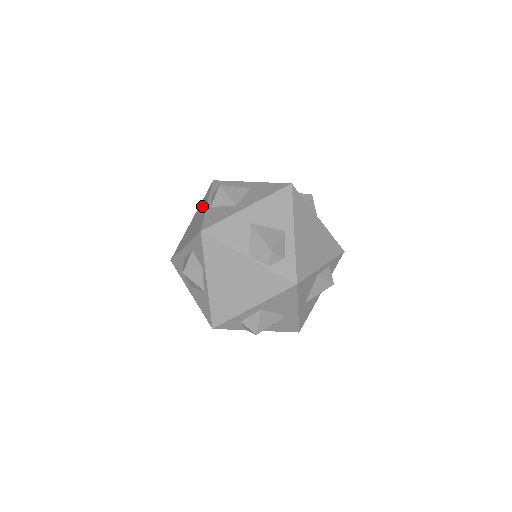
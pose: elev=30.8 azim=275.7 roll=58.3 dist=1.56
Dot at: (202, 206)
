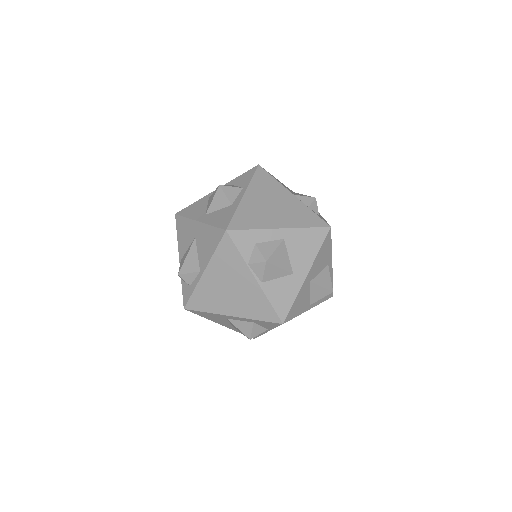
Dot at: occluded
